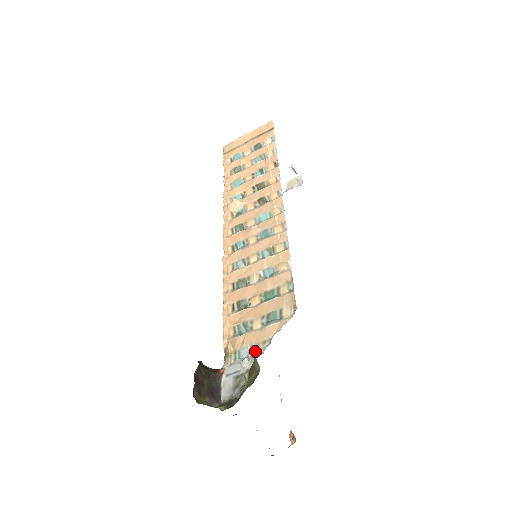
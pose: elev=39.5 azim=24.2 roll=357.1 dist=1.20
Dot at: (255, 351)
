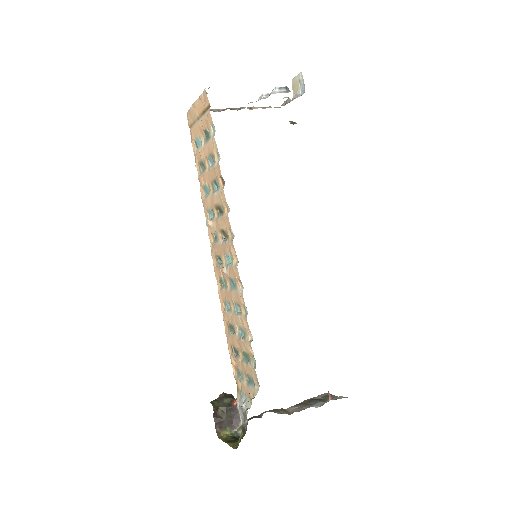
Dot at: (247, 401)
